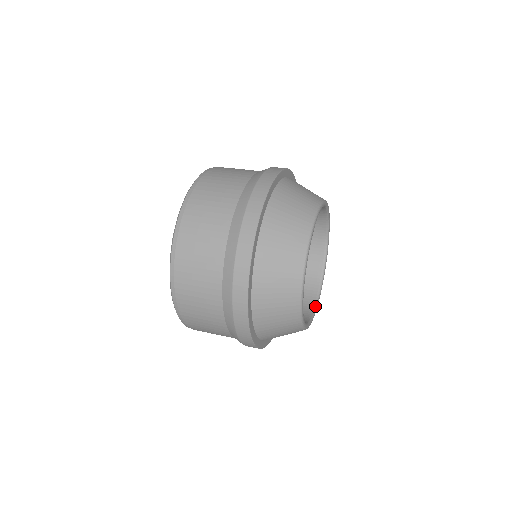
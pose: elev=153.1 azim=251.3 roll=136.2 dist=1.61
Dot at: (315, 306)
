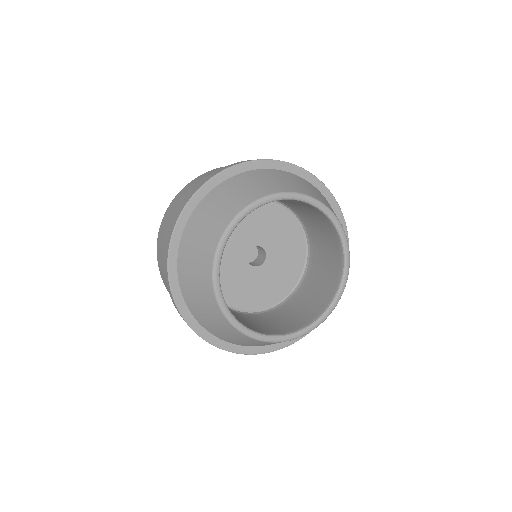
Dot at: (298, 330)
